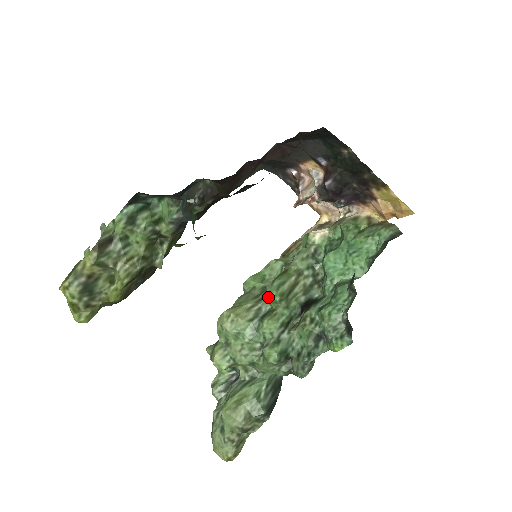
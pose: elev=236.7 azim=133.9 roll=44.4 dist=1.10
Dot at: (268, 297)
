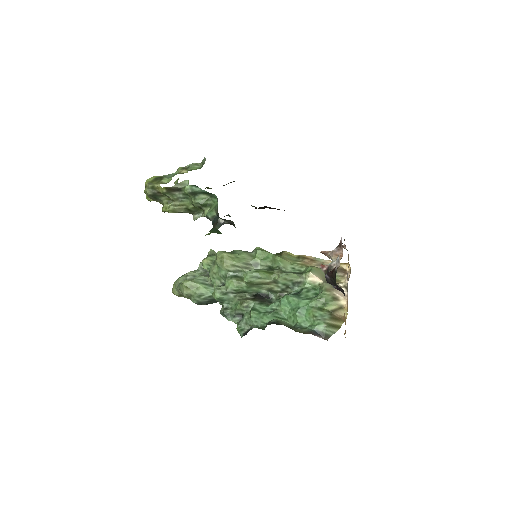
Dot at: (244, 274)
